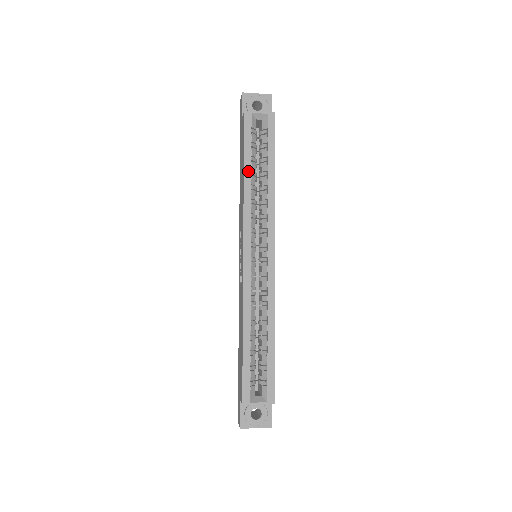
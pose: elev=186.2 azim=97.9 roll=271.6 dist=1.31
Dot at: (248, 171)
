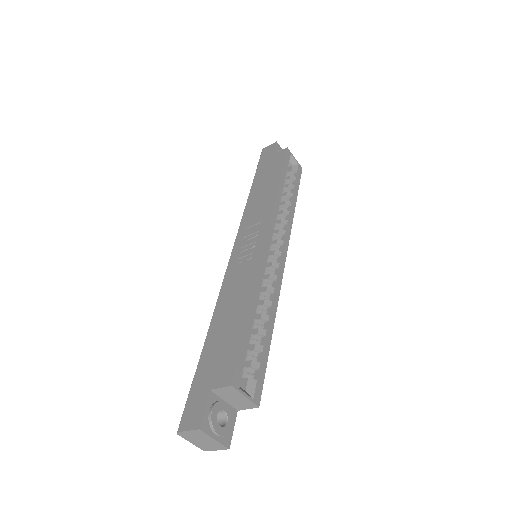
Dot at: (282, 184)
